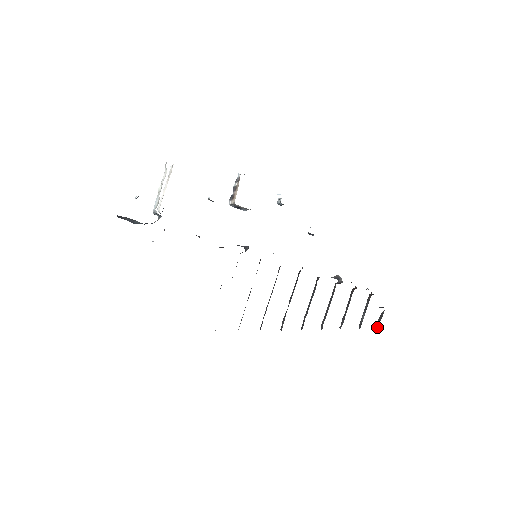
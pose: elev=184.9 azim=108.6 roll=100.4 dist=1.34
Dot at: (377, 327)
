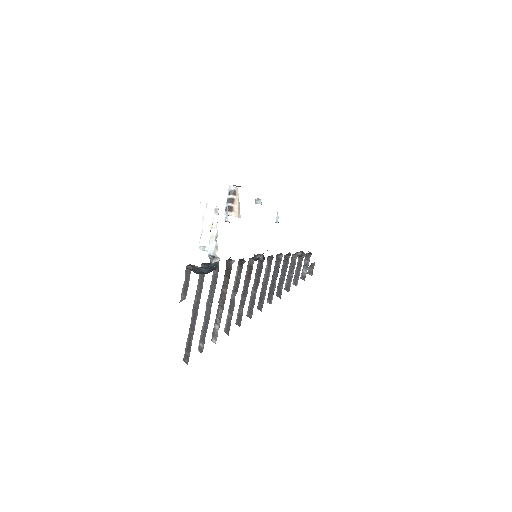
Dot at: (310, 274)
